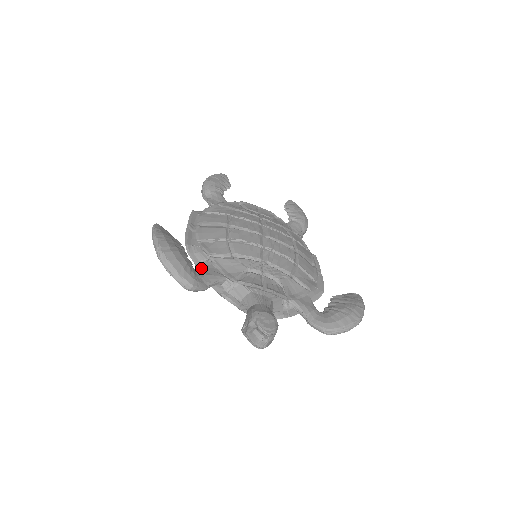
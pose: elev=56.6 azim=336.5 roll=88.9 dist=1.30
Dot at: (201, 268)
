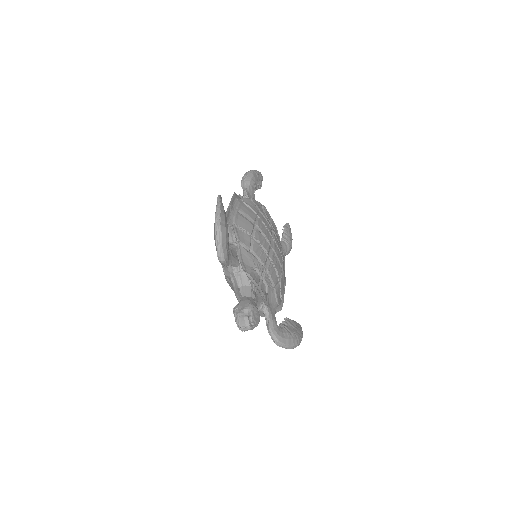
Dot at: (230, 247)
